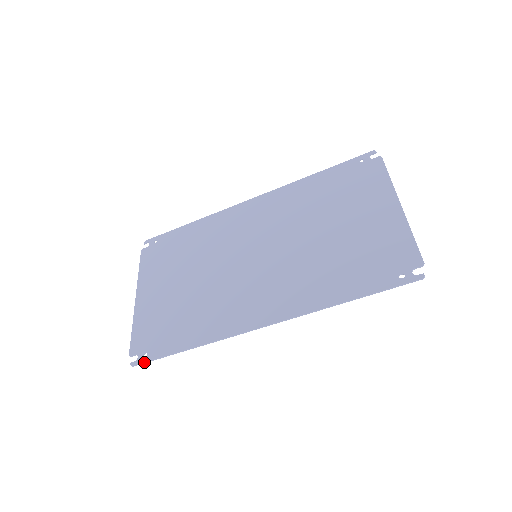
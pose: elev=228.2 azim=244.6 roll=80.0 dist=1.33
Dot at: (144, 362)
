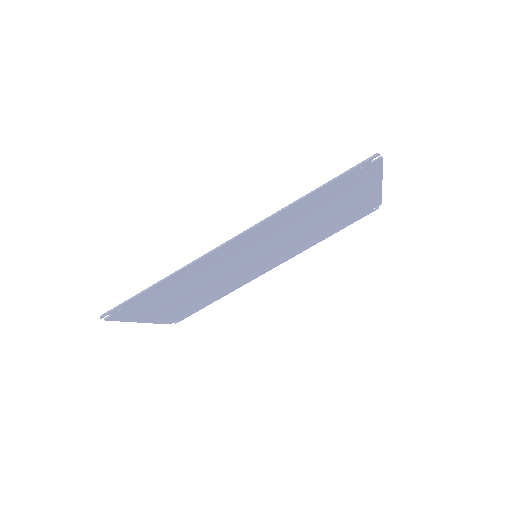
Dot at: (113, 308)
